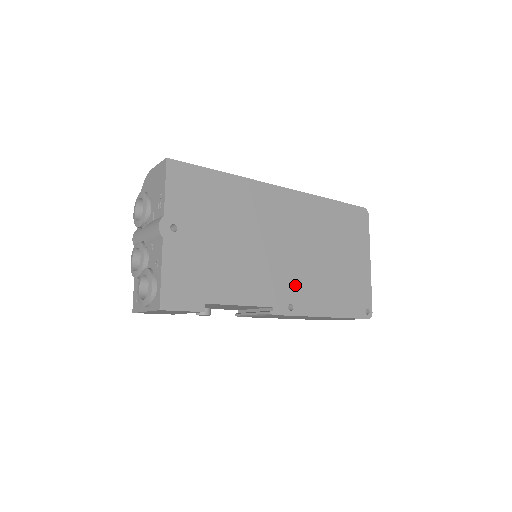
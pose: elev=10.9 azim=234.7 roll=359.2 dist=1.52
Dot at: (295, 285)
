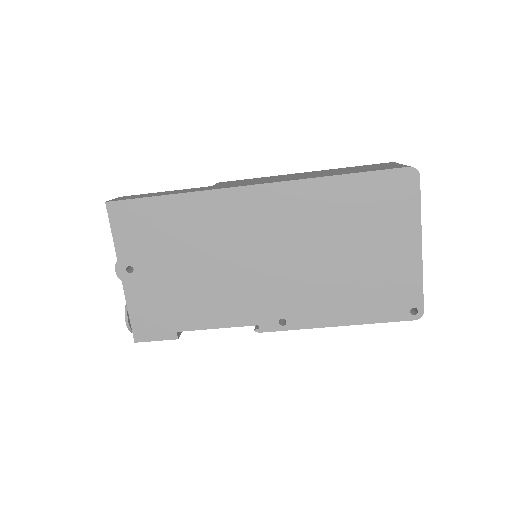
Dot at: (287, 298)
